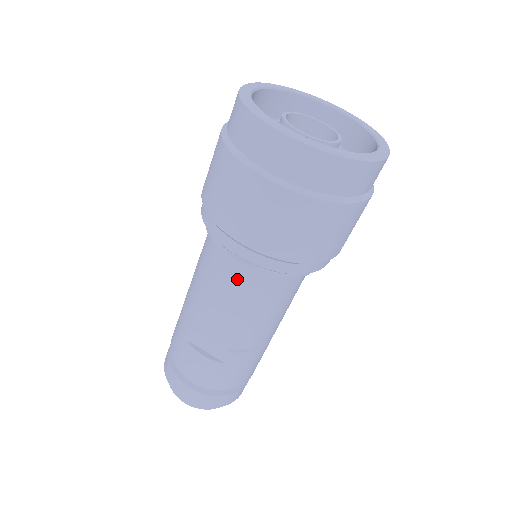
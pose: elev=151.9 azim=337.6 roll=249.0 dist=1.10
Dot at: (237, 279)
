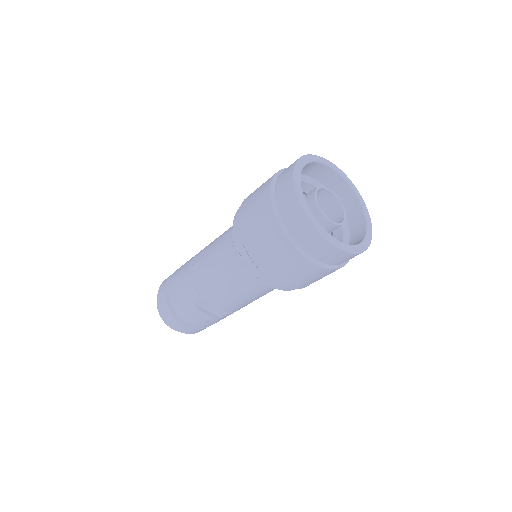
Dot at: (254, 286)
